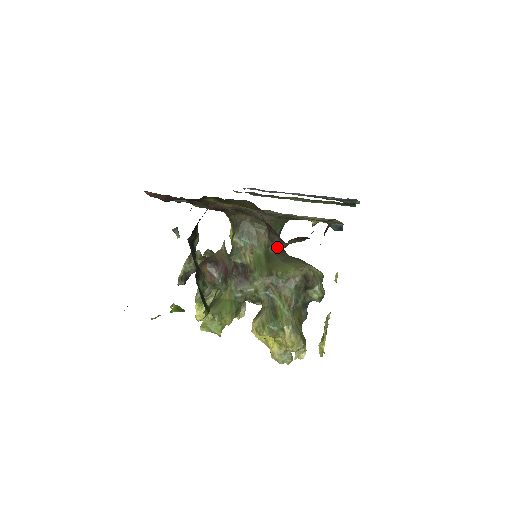
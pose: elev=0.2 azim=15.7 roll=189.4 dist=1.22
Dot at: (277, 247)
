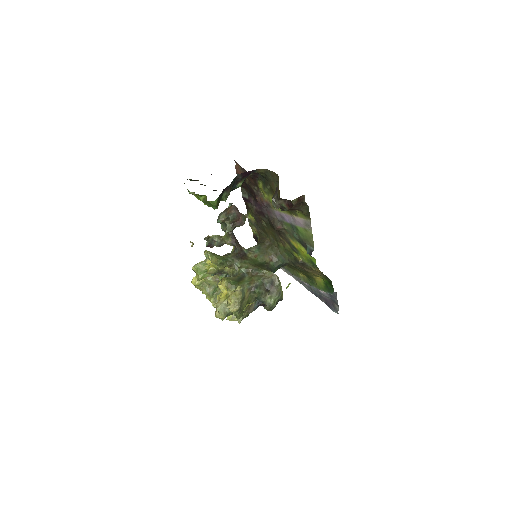
Dot at: (273, 204)
